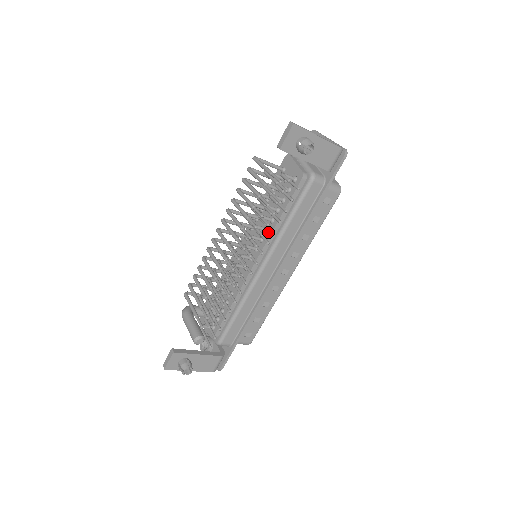
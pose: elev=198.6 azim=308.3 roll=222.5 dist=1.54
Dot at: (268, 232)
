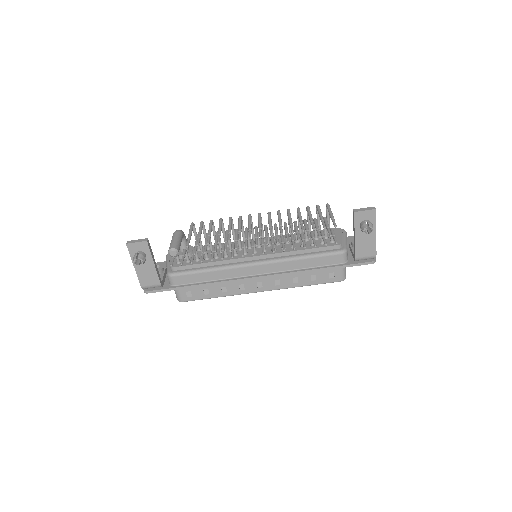
Dot at: occluded
